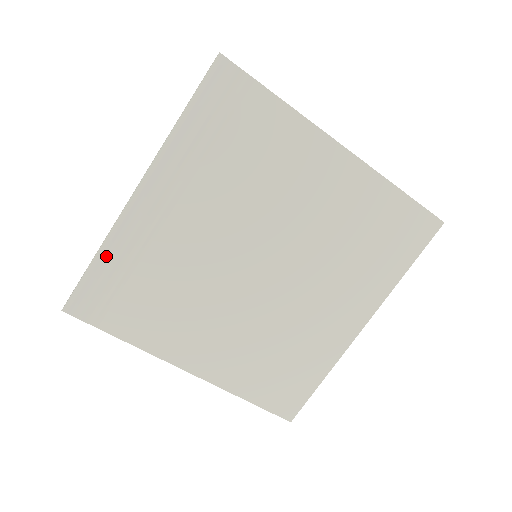
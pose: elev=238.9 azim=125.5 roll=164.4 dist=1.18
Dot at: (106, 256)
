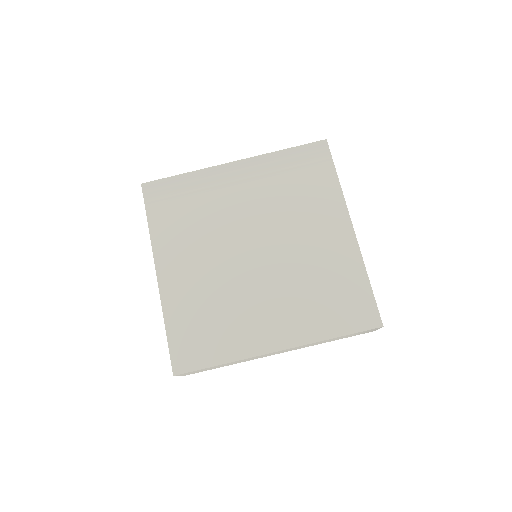
Dot at: (189, 178)
